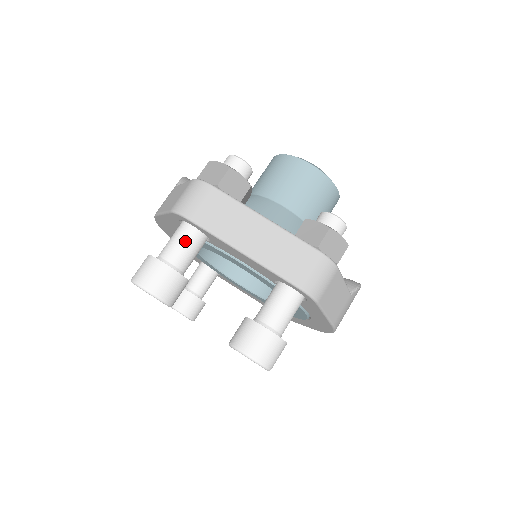
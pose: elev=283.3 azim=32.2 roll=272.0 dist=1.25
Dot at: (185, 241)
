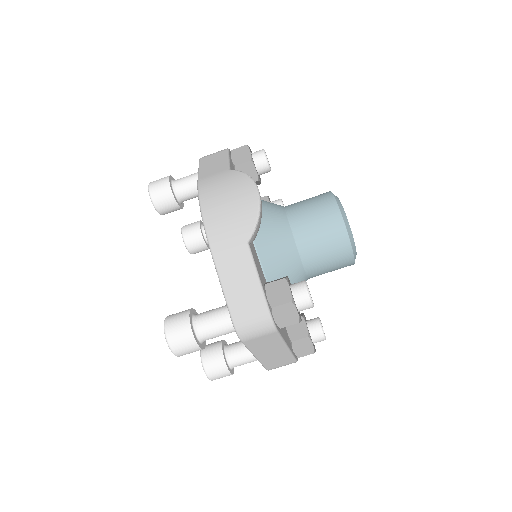
Dot at: (225, 334)
